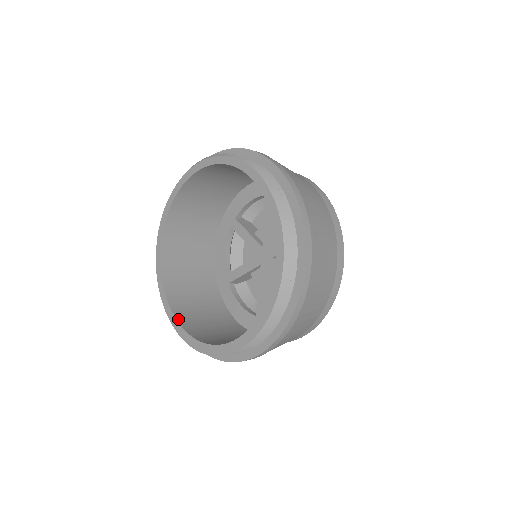
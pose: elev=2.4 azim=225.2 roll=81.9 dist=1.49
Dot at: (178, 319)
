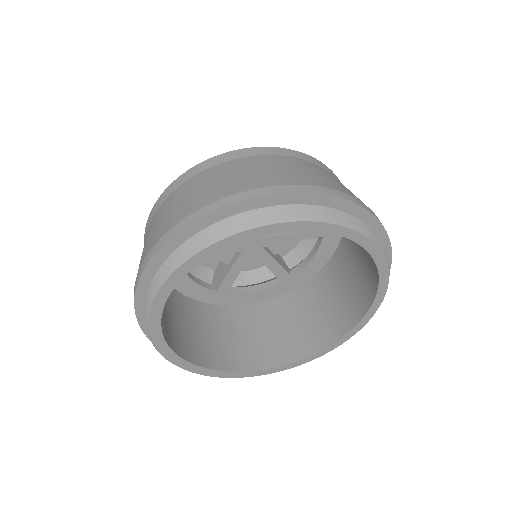
Dot at: (185, 358)
